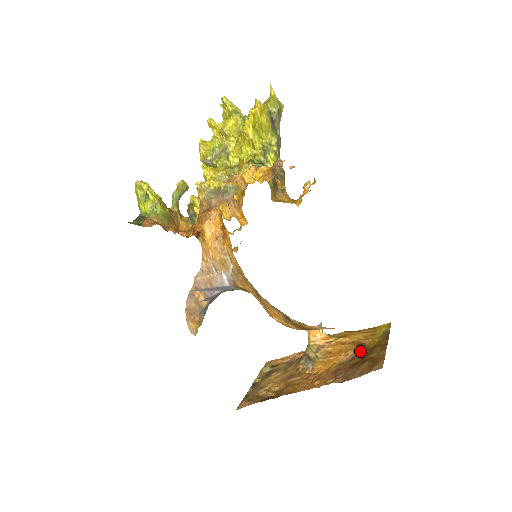
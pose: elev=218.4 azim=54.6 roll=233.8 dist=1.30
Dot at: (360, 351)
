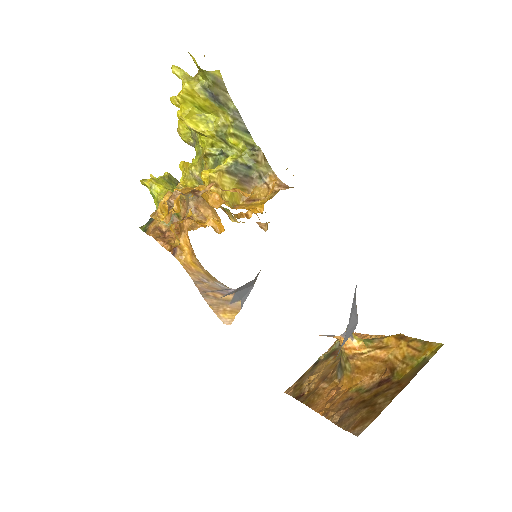
Dot at: (383, 380)
